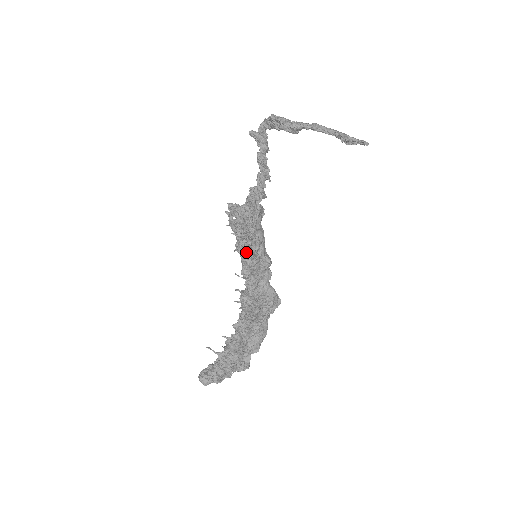
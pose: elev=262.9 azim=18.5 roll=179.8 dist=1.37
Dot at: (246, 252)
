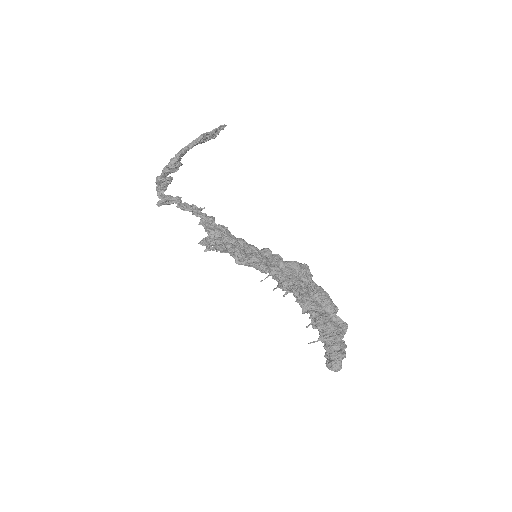
Dot at: occluded
